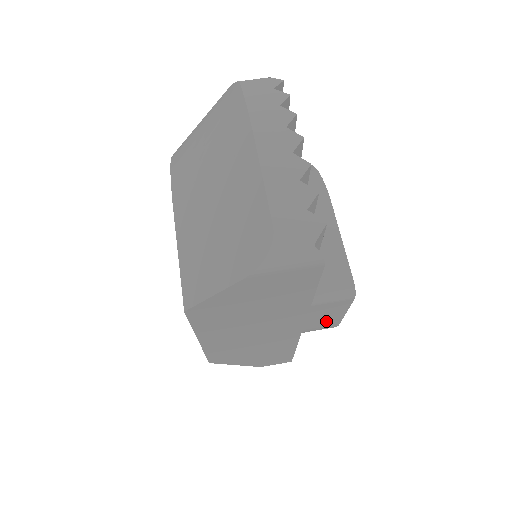
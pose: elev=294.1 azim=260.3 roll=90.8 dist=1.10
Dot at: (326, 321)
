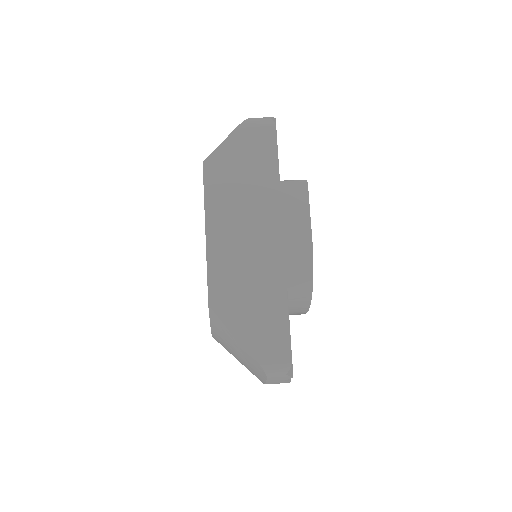
Dot at: (299, 228)
